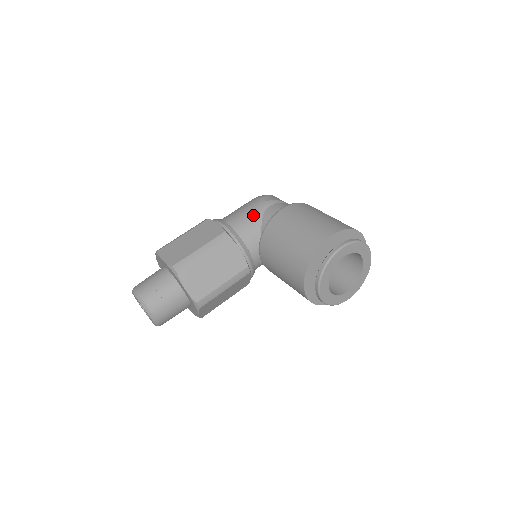
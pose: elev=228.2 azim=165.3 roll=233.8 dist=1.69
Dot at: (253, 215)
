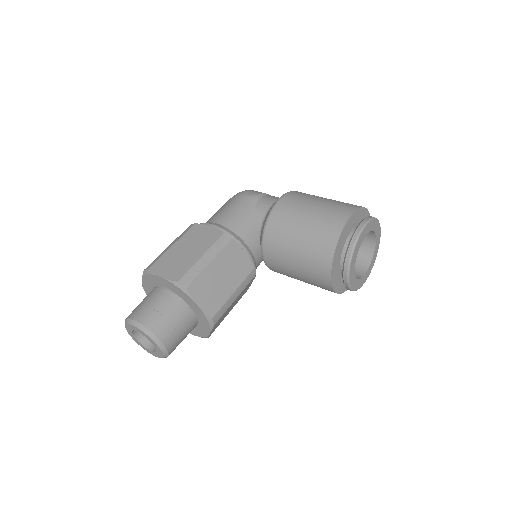
Dot at: (245, 212)
